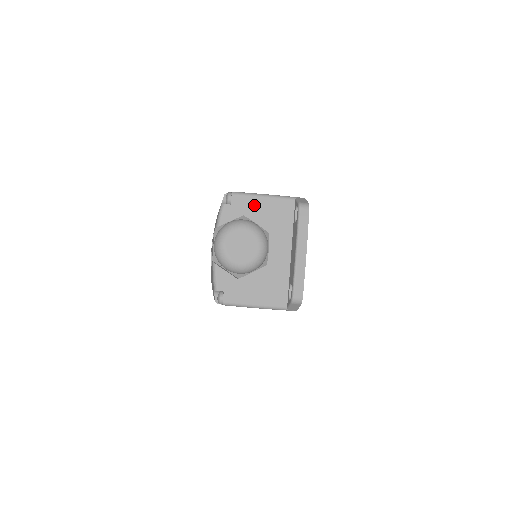
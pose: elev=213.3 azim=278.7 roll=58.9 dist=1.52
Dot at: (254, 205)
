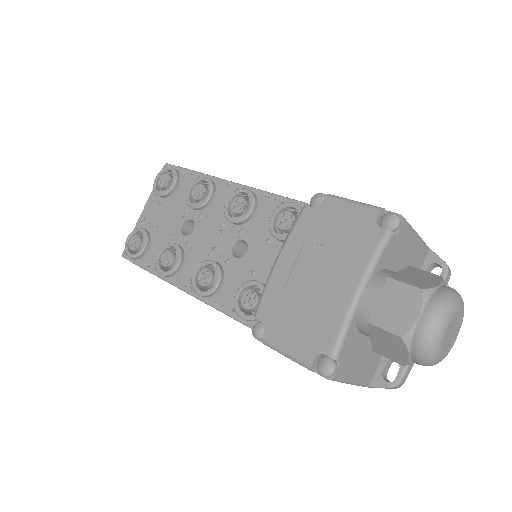
Dot at: (408, 244)
